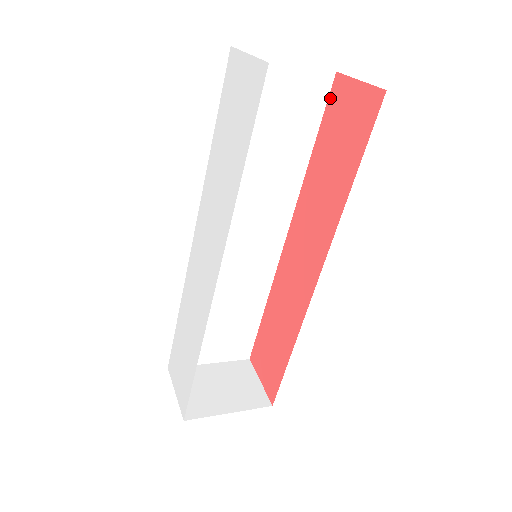
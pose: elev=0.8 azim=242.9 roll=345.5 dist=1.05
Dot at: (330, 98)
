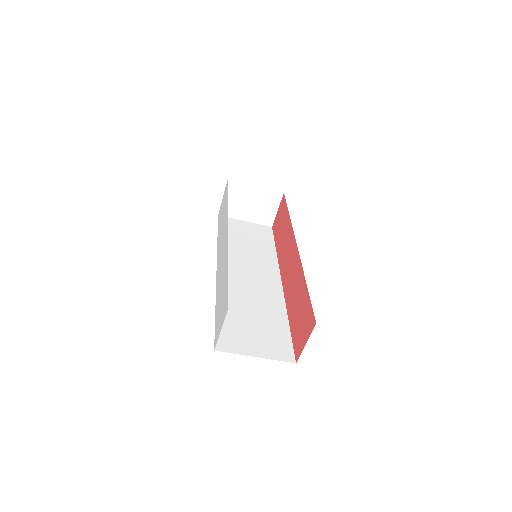
Dot at: (273, 232)
